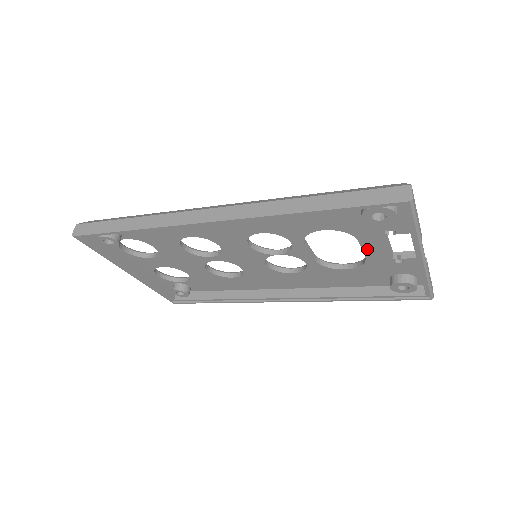
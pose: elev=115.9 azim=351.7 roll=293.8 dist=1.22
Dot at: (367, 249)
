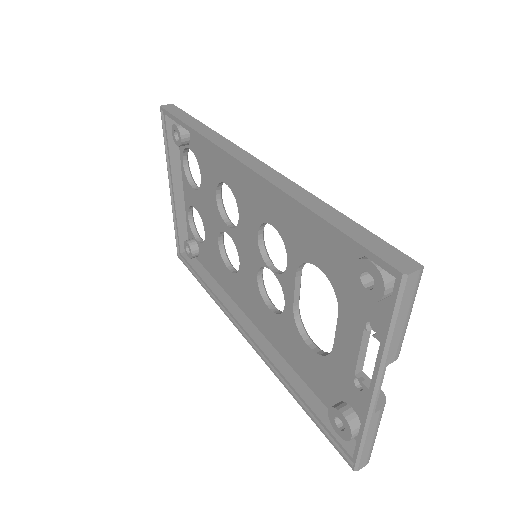
Dot at: (340, 335)
